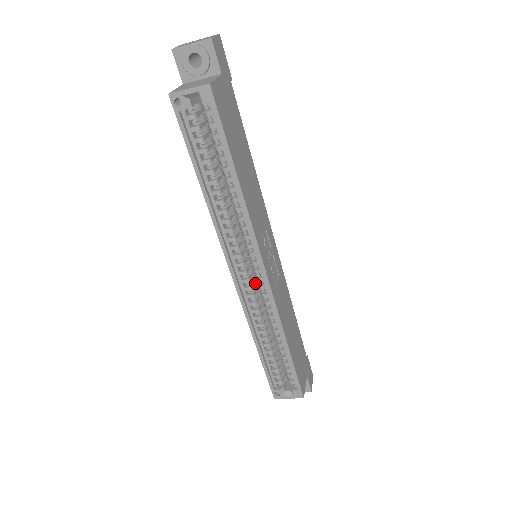
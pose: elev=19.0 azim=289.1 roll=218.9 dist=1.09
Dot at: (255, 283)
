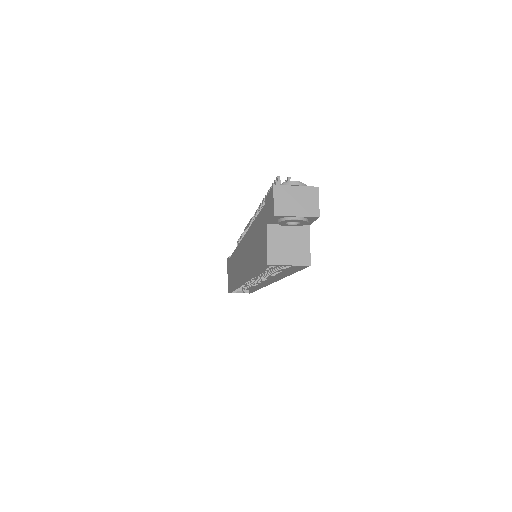
Dot at: occluded
